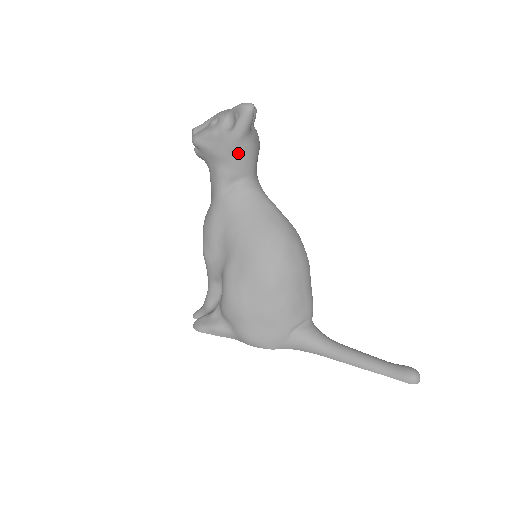
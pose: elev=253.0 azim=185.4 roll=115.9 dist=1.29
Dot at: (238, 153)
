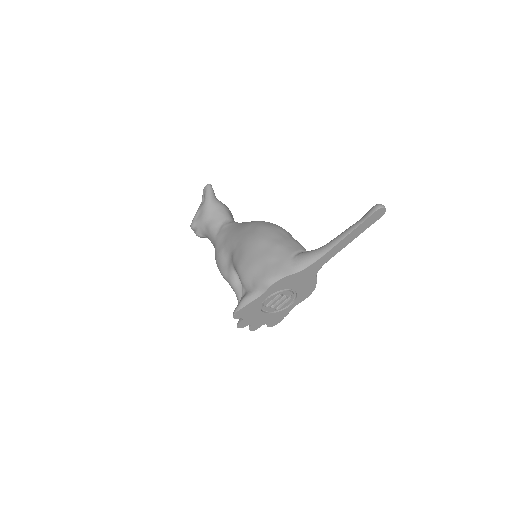
Dot at: (214, 209)
